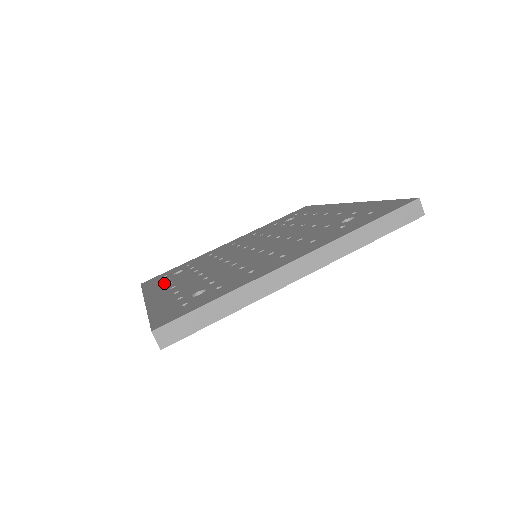
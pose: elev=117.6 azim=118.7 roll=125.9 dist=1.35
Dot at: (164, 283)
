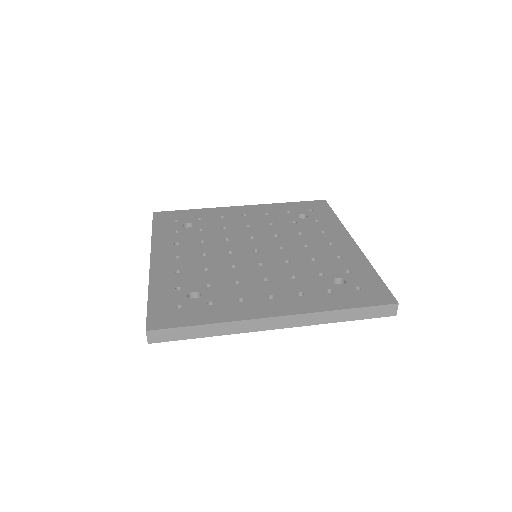
Dot at: (172, 237)
